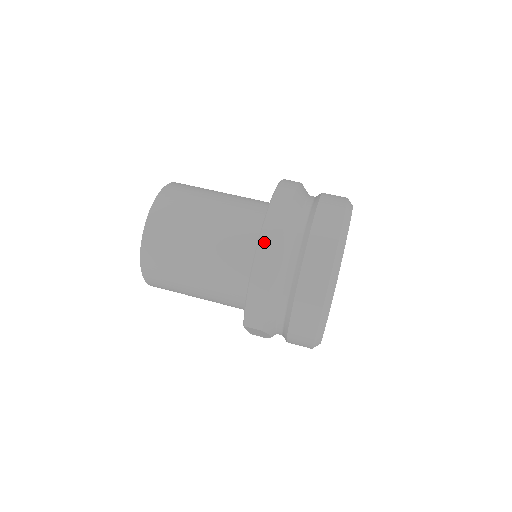
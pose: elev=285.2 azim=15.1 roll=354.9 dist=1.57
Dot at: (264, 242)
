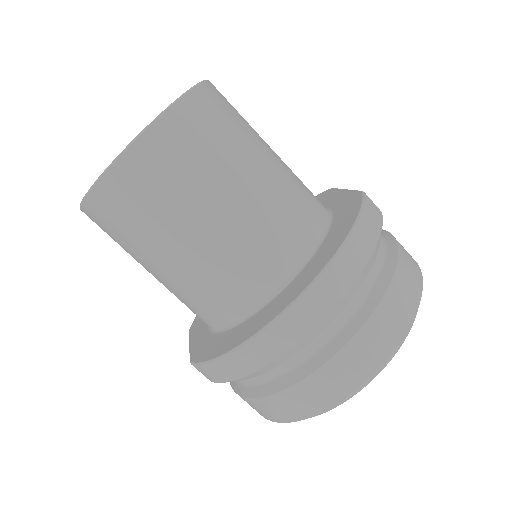
Dot at: (291, 318)
